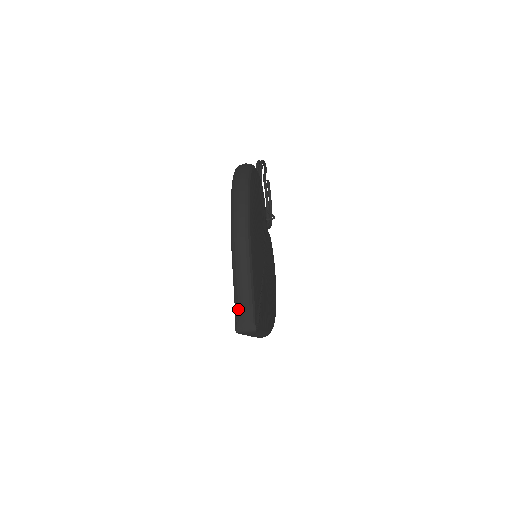
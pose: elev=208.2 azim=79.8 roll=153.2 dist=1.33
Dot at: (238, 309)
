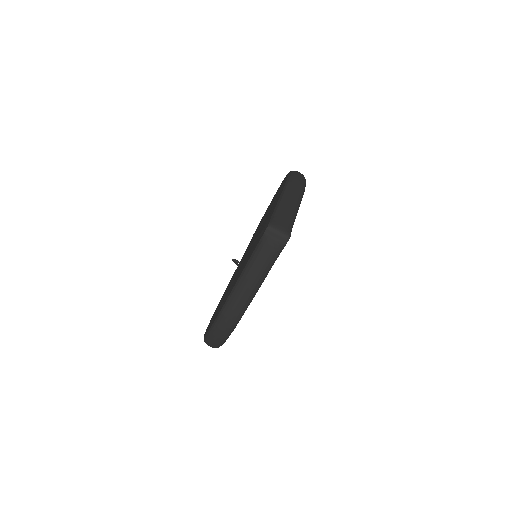
Dot at: (278, 214)
